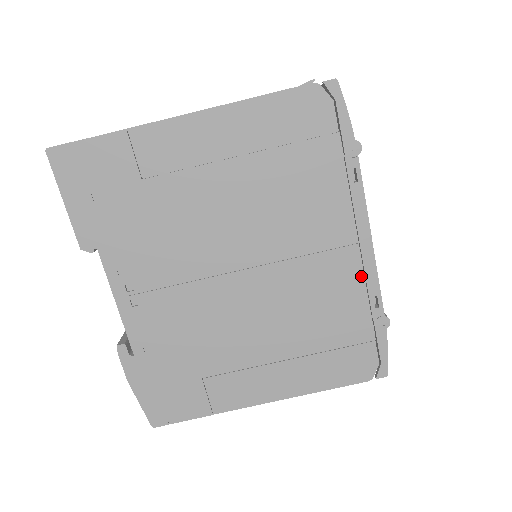
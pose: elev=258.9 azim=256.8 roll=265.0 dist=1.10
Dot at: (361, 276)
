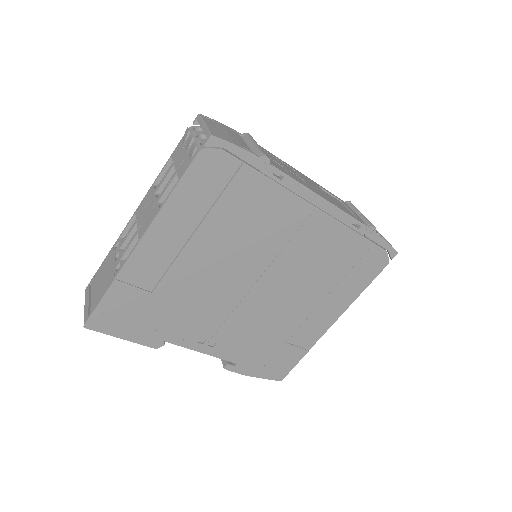
Dot at: (334, 221)
